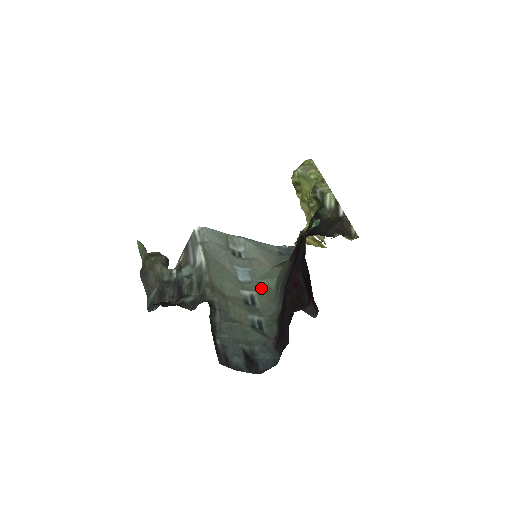
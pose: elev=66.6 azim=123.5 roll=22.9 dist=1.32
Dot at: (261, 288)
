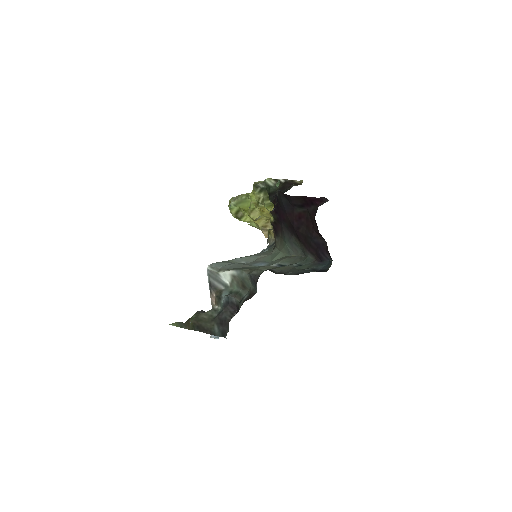
Dot at: (278, 260)
